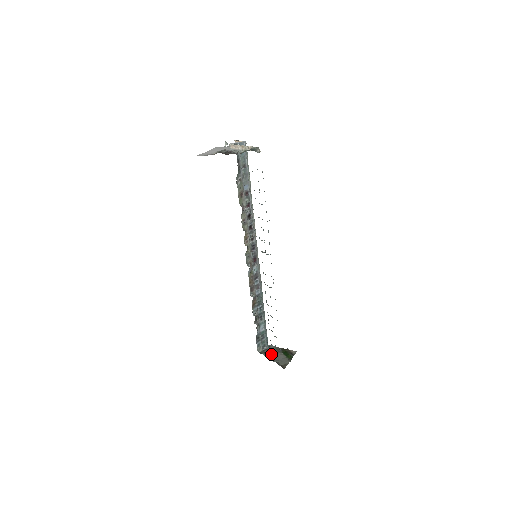
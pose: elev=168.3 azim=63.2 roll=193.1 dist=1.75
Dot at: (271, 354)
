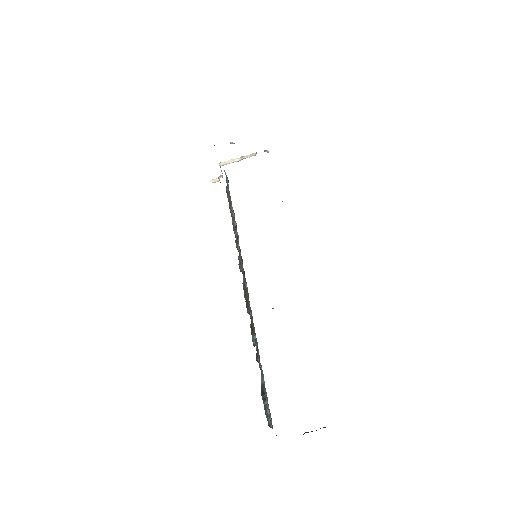
Dot at: occluded
